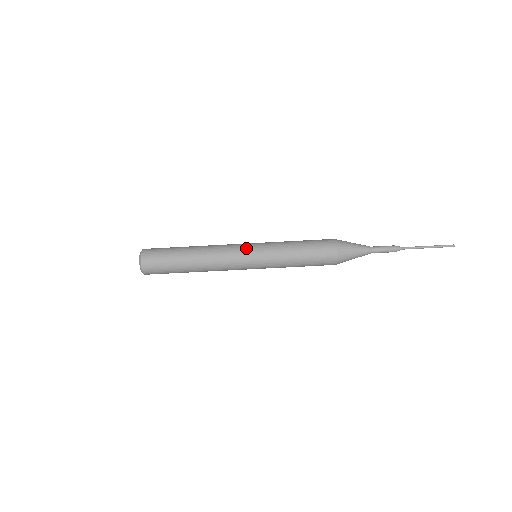
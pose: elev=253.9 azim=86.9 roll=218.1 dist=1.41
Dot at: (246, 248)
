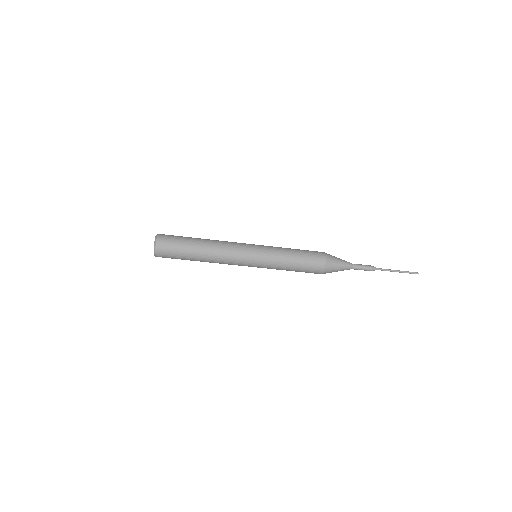
Dot at: (249, 256)
